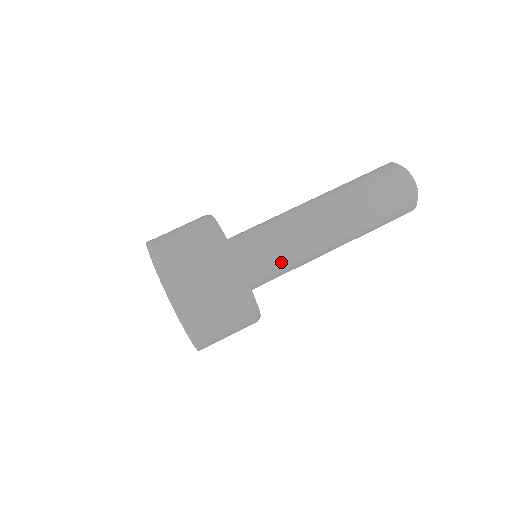
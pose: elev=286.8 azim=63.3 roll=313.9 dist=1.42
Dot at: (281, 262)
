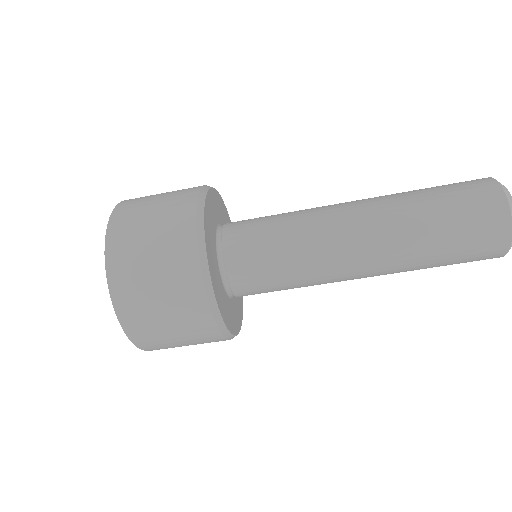
Dot at: occluded
